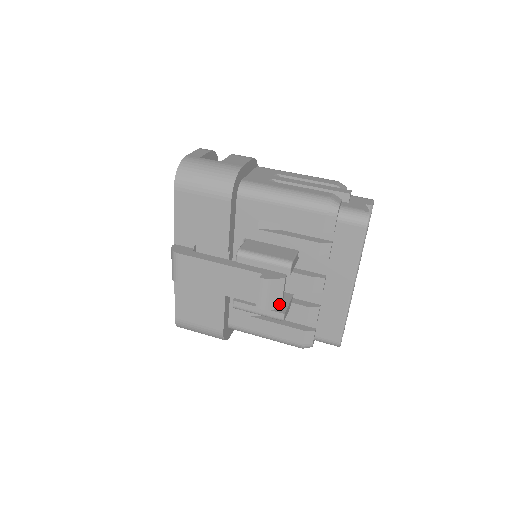
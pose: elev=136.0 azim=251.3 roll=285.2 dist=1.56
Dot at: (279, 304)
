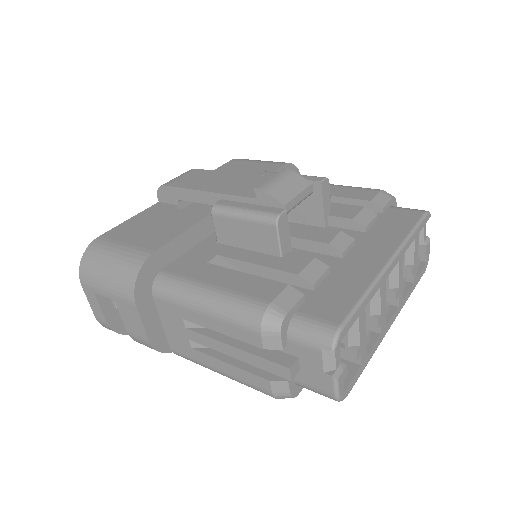
Dot at: (286, 199)
